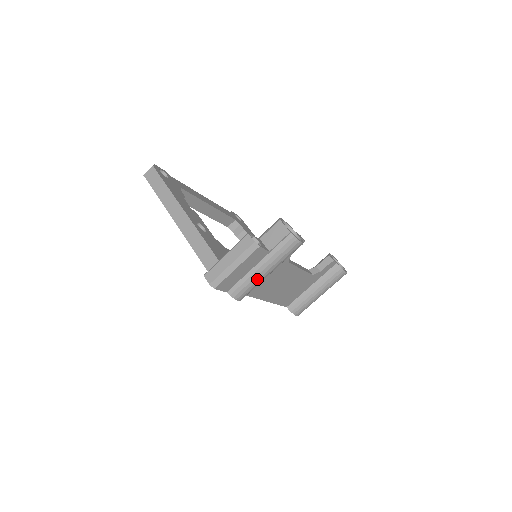
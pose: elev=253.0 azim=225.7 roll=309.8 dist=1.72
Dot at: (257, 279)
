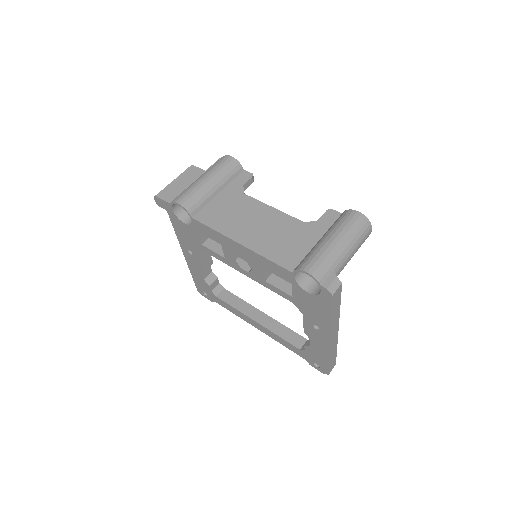
Dot at: (194, 185)
